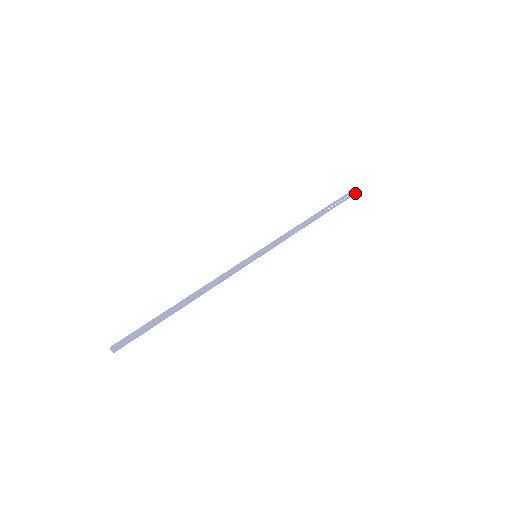
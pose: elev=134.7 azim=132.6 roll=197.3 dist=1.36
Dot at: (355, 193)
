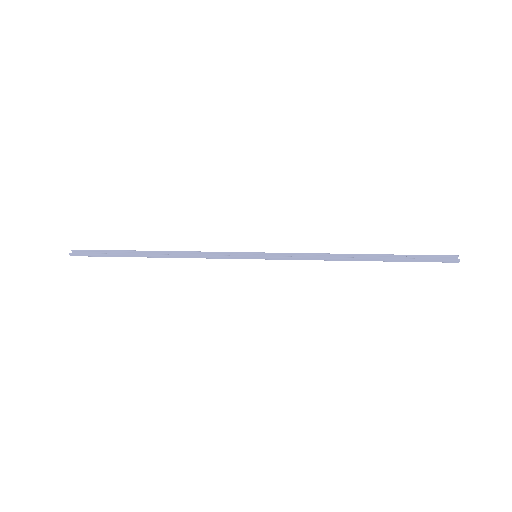
Dot at: (448, 261)
